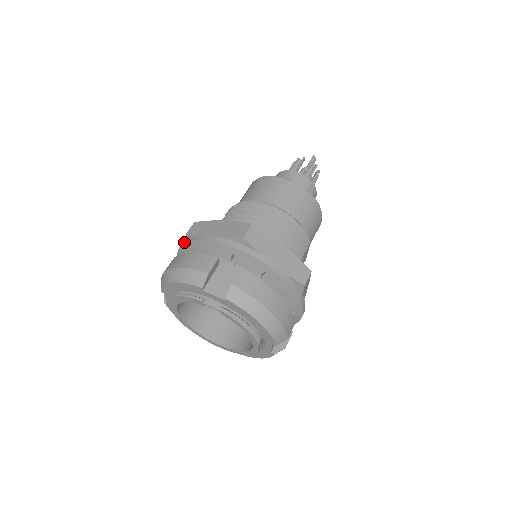
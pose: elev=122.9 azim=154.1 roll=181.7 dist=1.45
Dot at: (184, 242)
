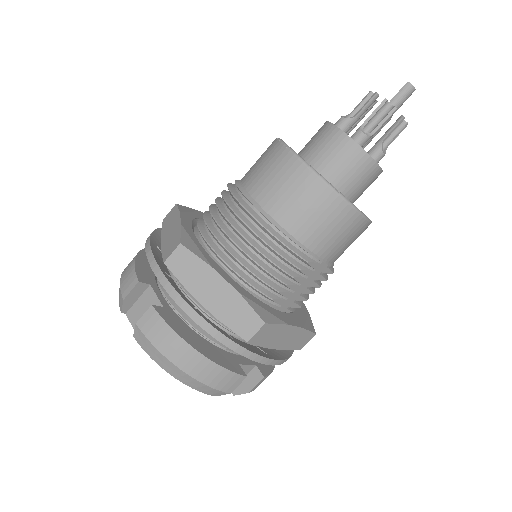
Dot at: occluded
